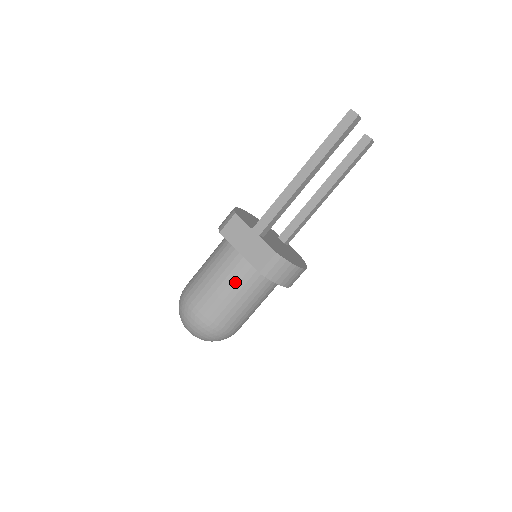
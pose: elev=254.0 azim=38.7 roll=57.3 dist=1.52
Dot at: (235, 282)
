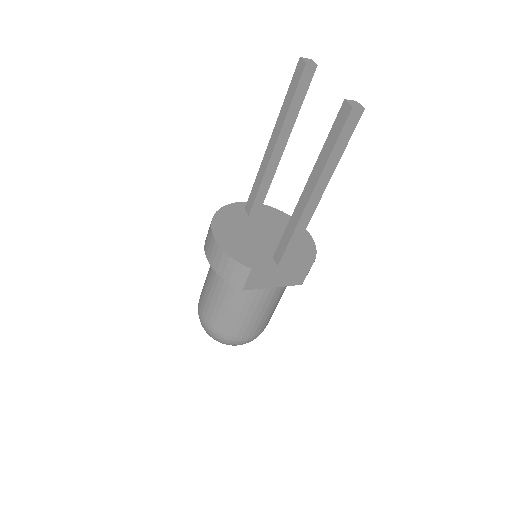
Dot at: (276, 301)
